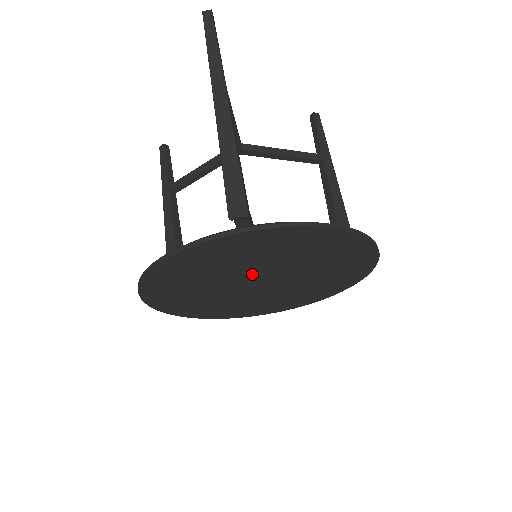
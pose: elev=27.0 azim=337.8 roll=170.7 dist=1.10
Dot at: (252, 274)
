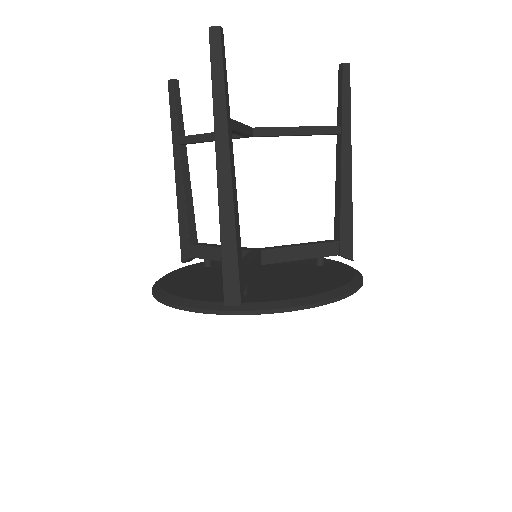
Dot at: occluded
